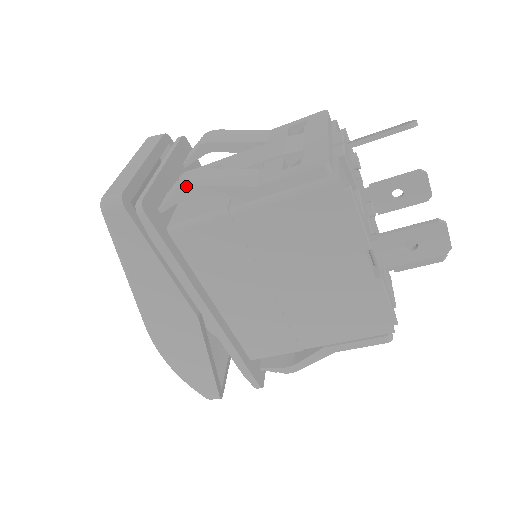
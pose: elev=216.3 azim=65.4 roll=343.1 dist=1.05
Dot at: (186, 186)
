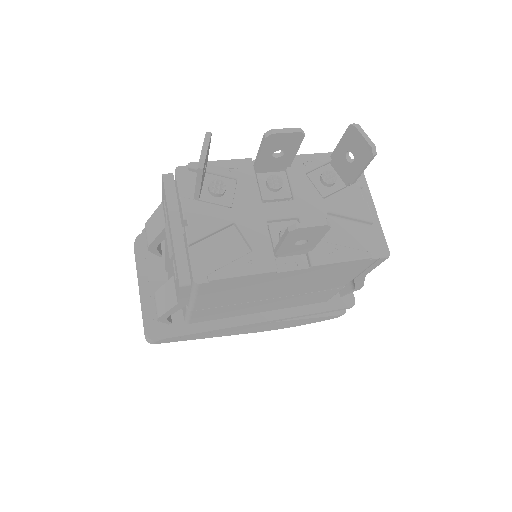
Dot at: (158, 319)
